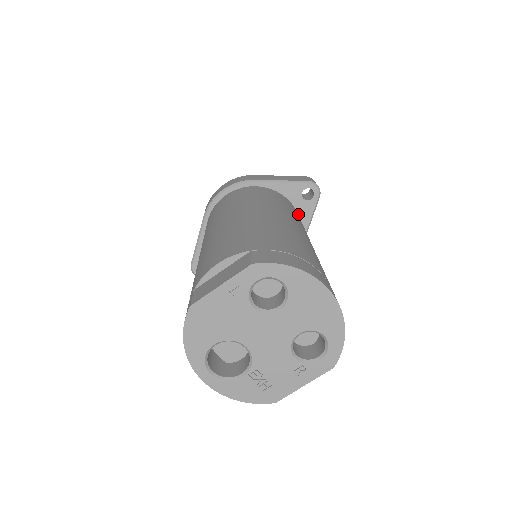
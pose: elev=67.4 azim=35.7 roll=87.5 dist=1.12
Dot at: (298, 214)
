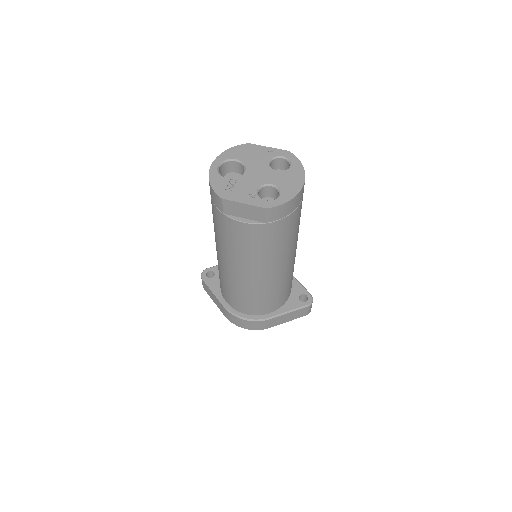
Dot at: (287, 301)
